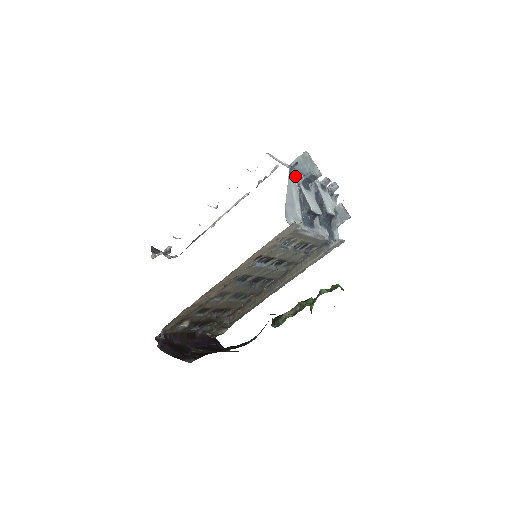
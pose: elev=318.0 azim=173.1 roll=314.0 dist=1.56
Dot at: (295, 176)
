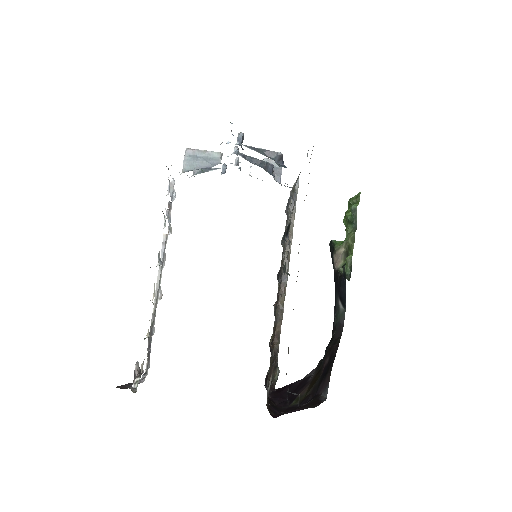
Dot at: occluded
